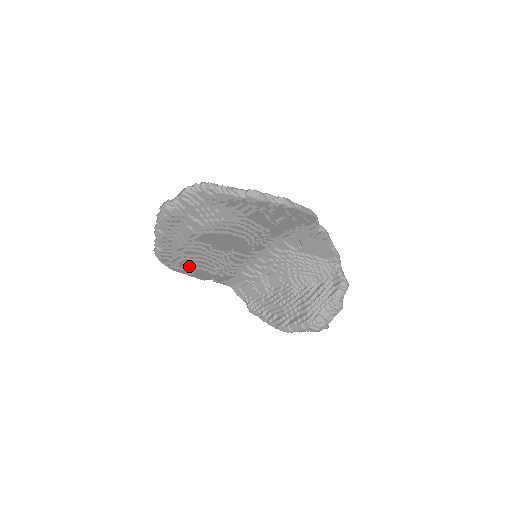
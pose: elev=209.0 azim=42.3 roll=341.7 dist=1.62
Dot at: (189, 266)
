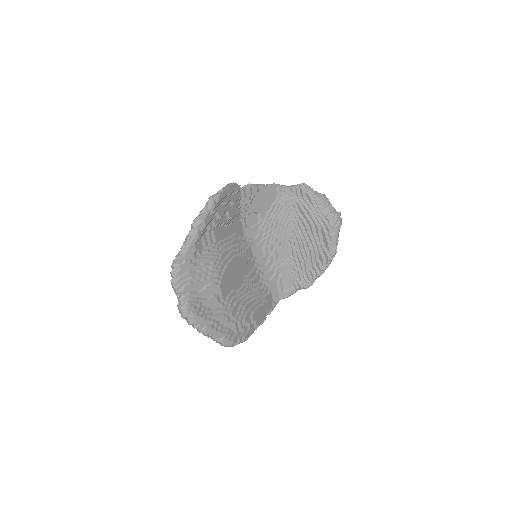
Dot at: (247, 321)
